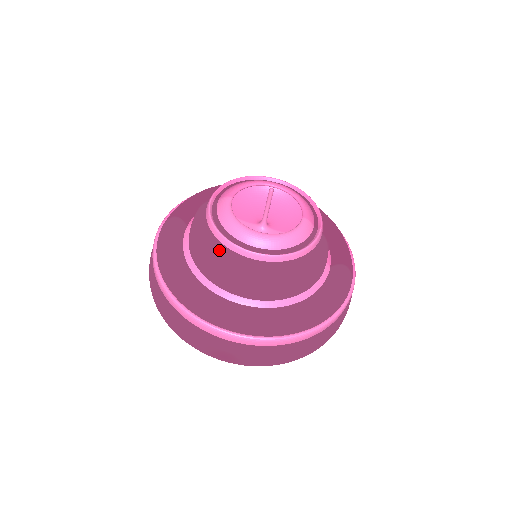
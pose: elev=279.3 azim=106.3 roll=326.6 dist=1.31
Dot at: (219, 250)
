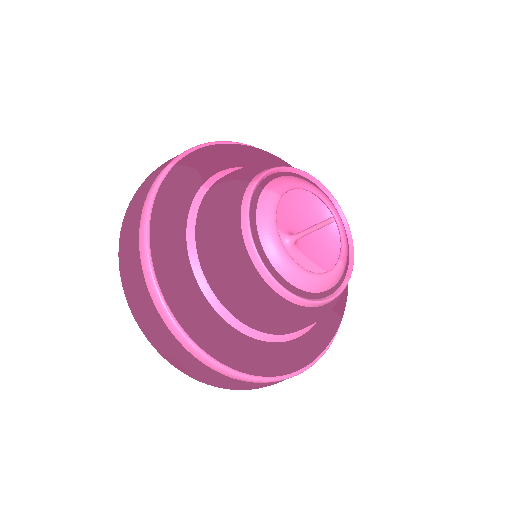
Dot at: (240, 258)
